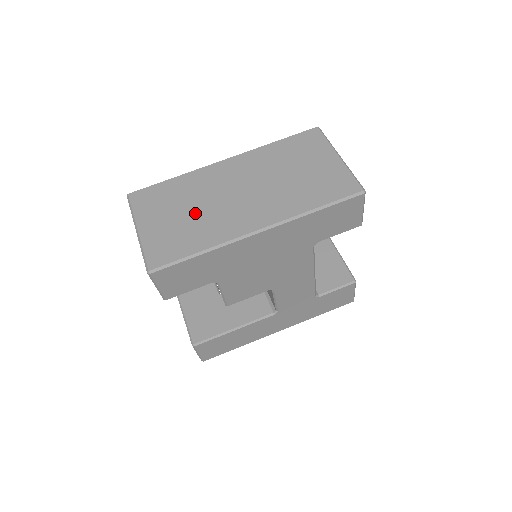
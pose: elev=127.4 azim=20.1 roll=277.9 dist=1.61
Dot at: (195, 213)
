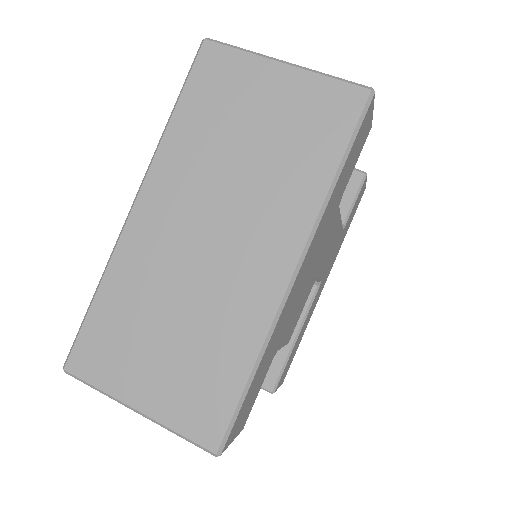
Dot at: (184, 321)
